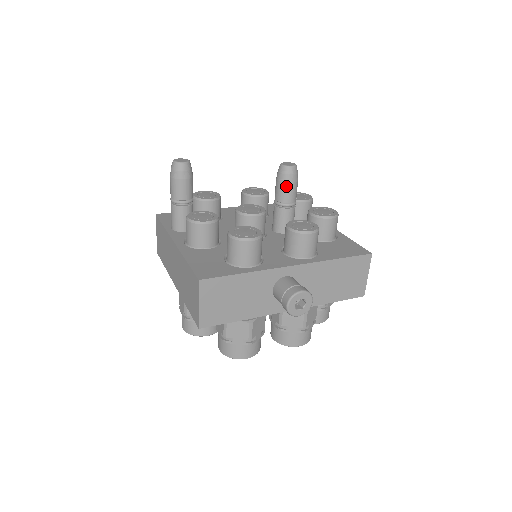
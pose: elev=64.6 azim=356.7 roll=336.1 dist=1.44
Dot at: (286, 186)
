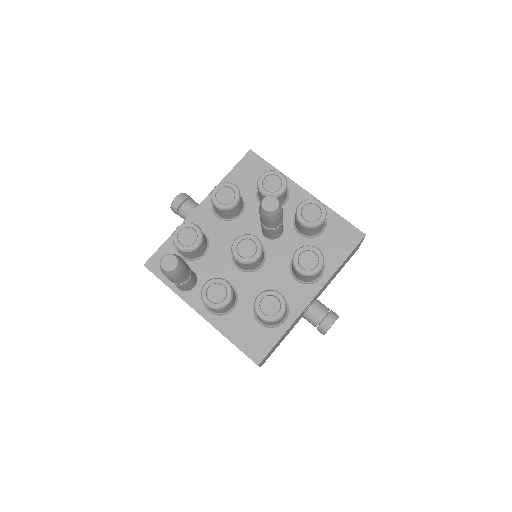
Dot at: (275, 221)
